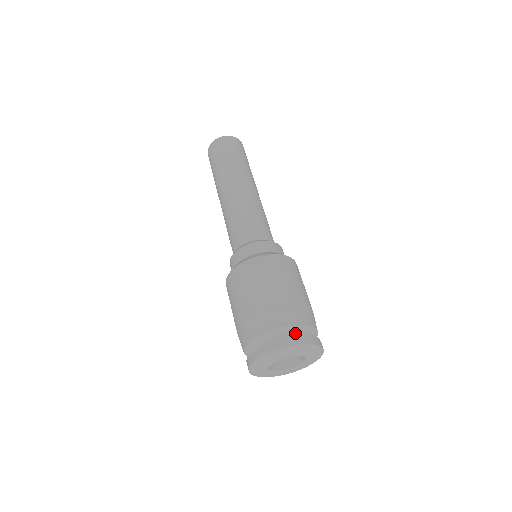
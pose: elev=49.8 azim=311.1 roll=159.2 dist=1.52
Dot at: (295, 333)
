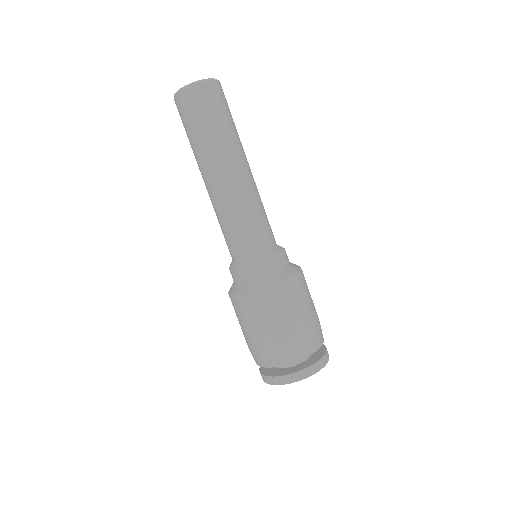
Dot at: occluded
